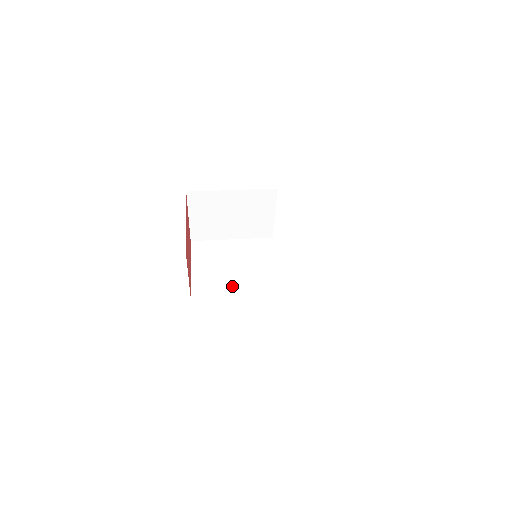
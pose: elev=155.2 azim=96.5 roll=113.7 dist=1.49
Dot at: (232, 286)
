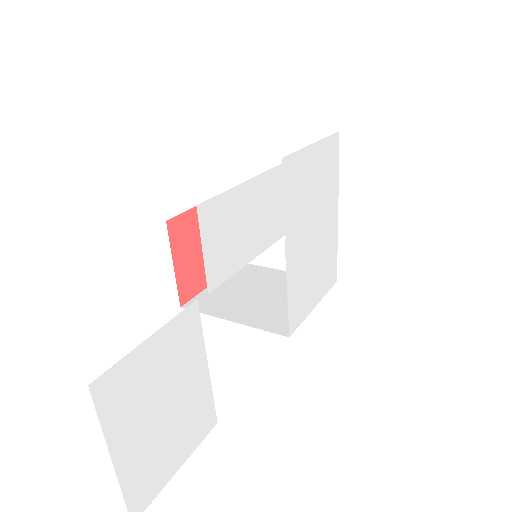
Dot at: (239, 308)
